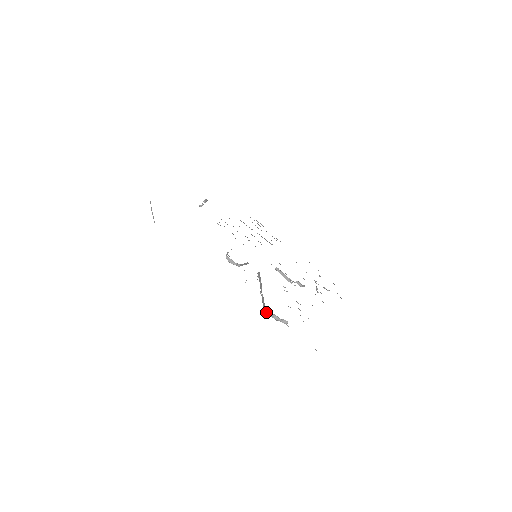
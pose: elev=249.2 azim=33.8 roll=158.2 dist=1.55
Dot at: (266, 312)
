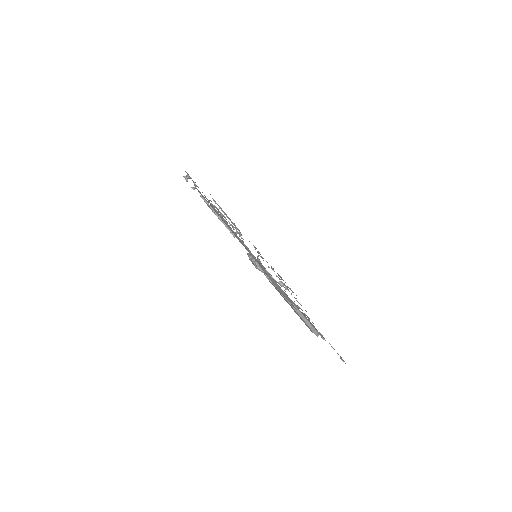
Dot at: (311, 327)
